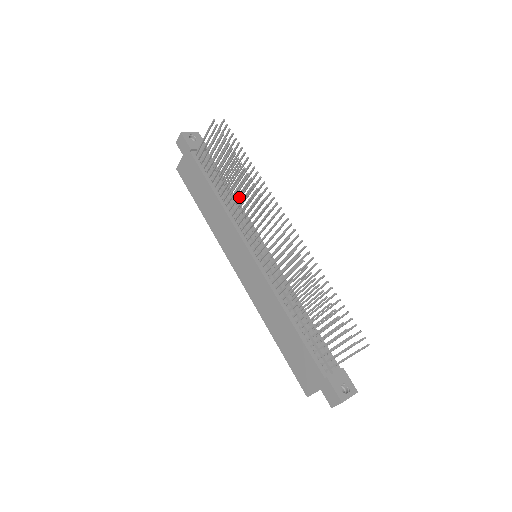
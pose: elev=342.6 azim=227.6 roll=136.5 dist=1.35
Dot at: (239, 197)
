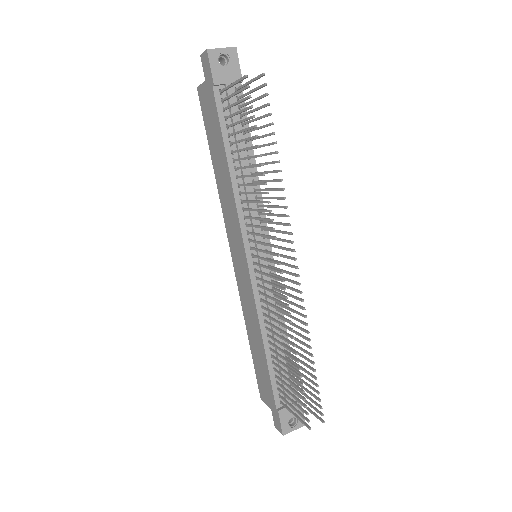
Dot at: (257, 181)
